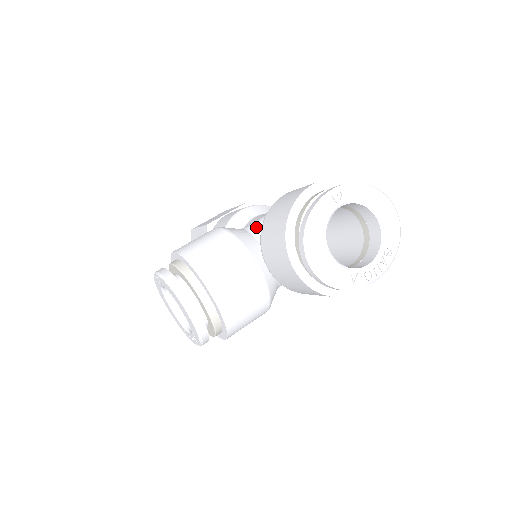
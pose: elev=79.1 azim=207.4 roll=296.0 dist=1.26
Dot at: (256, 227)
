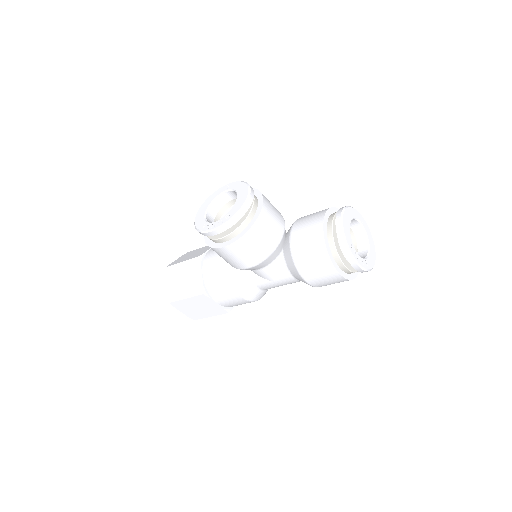
Dot at: occluded
